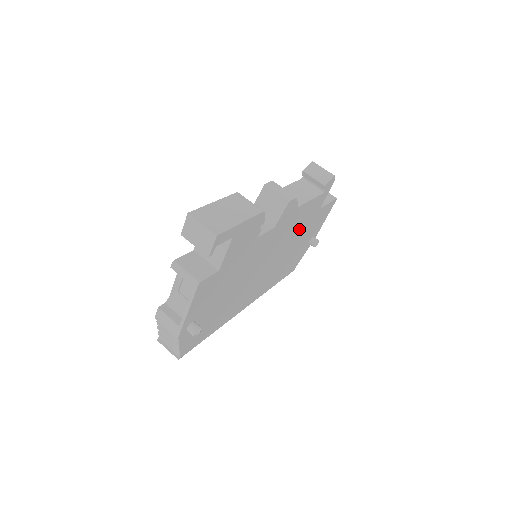
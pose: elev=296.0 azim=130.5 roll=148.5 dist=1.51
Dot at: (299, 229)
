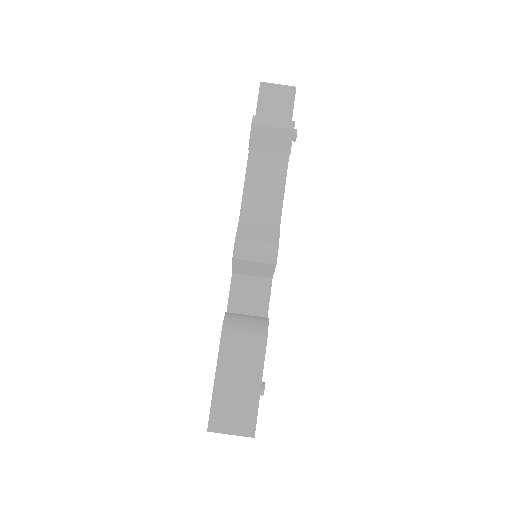
Dot at: occluded
